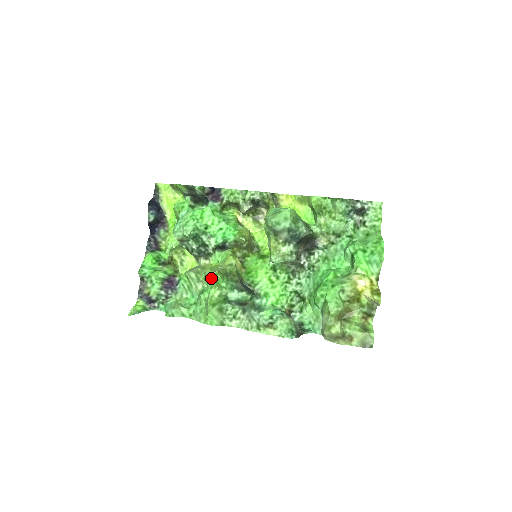
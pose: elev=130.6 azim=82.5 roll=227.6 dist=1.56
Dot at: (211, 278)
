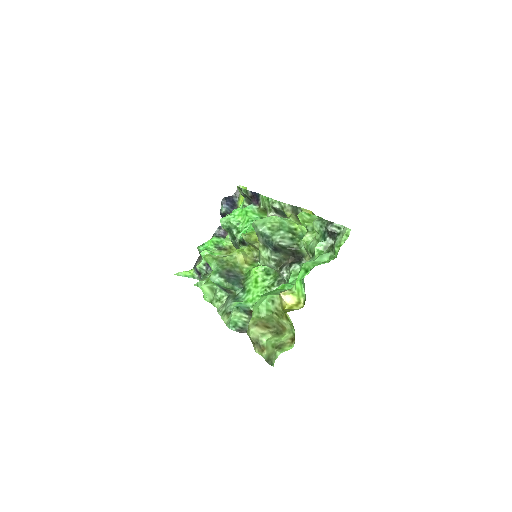
Dot at: occluded
